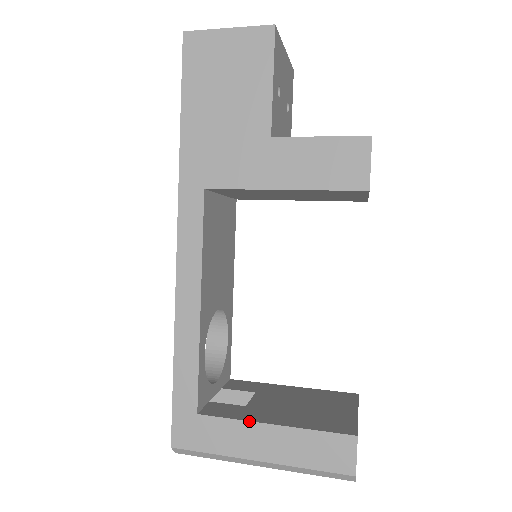
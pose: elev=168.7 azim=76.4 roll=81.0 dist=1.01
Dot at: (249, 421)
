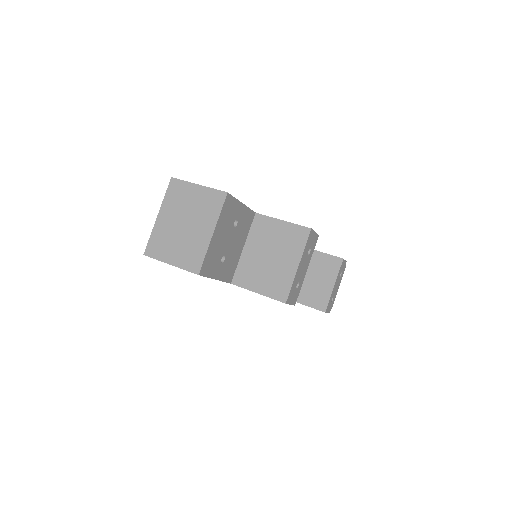
Dot at: occluded
